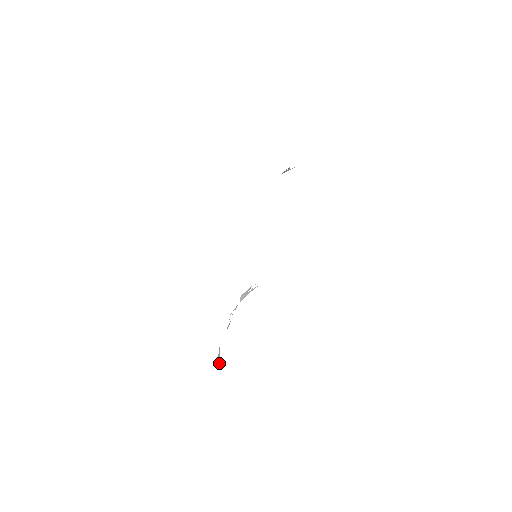
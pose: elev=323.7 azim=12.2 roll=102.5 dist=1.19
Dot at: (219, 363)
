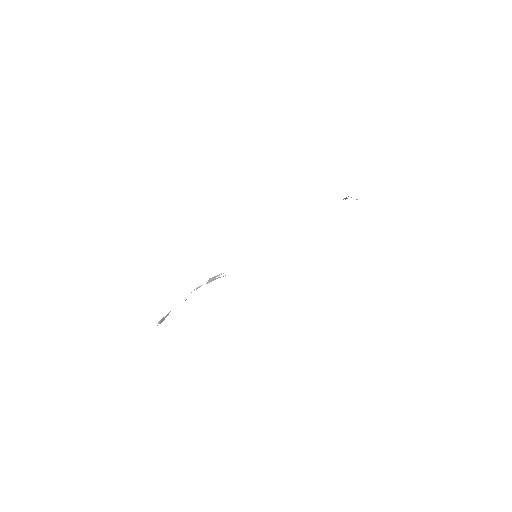
Dot at: (160, 323)
